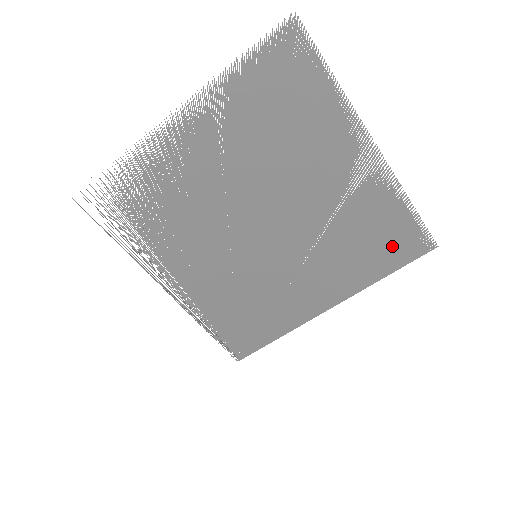
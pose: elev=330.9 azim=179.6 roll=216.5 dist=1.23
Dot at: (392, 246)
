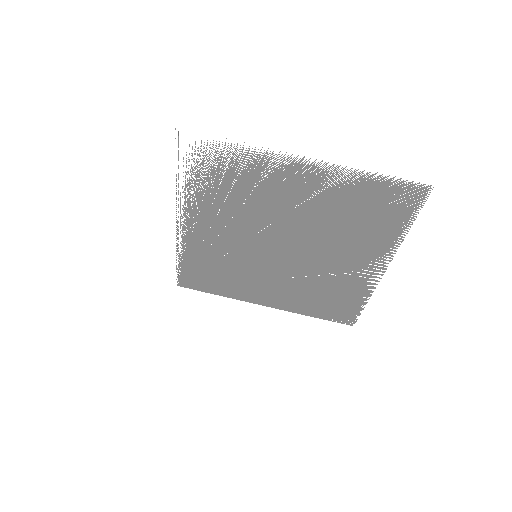
Dot at: (333, 310)
